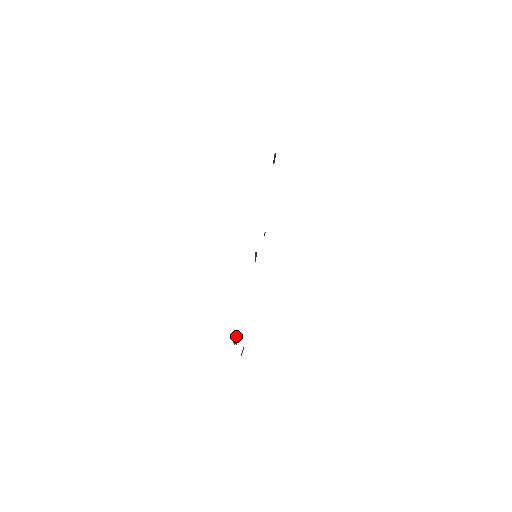
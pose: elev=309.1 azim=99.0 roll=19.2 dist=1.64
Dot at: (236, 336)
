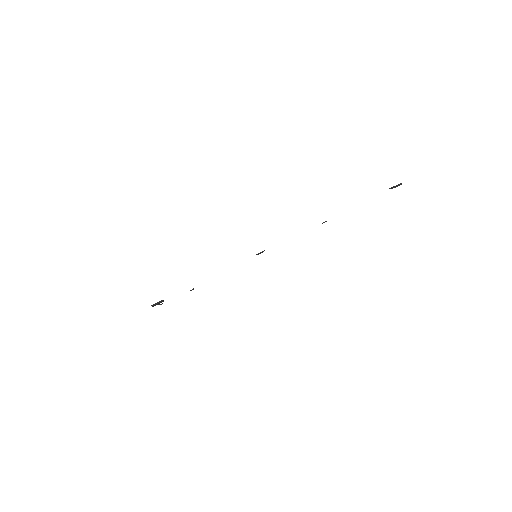
Dot at: (159, 303)
